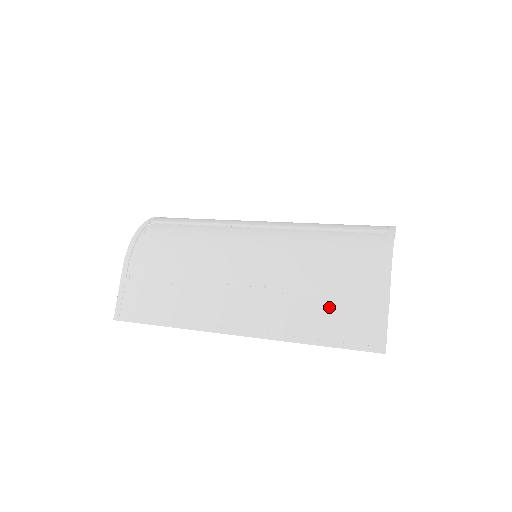
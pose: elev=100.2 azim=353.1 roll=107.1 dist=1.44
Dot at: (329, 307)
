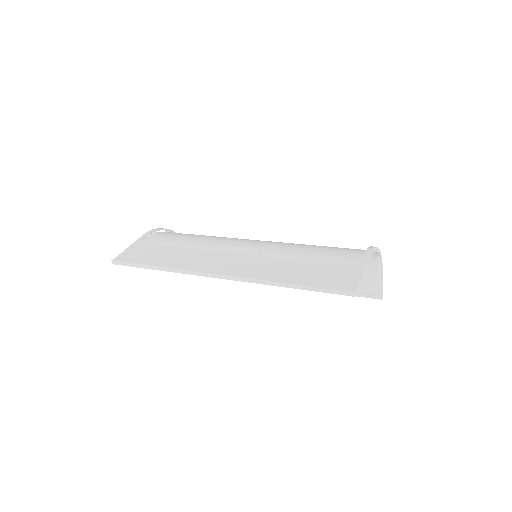
Dot at: (311, 265)
